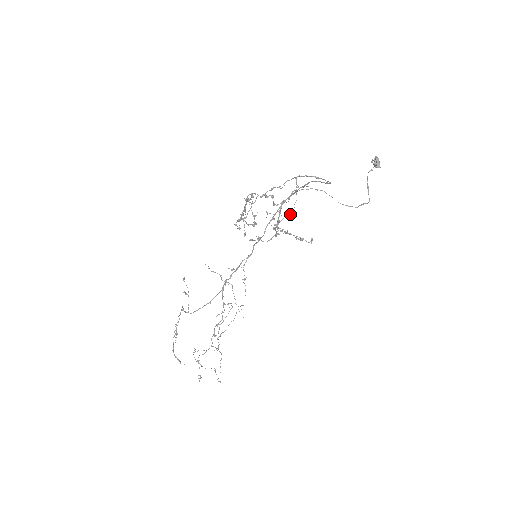
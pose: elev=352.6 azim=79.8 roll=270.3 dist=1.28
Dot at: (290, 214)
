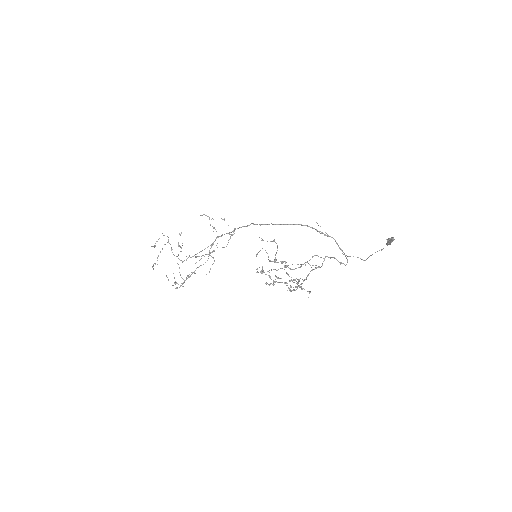
Dot at: occluded
